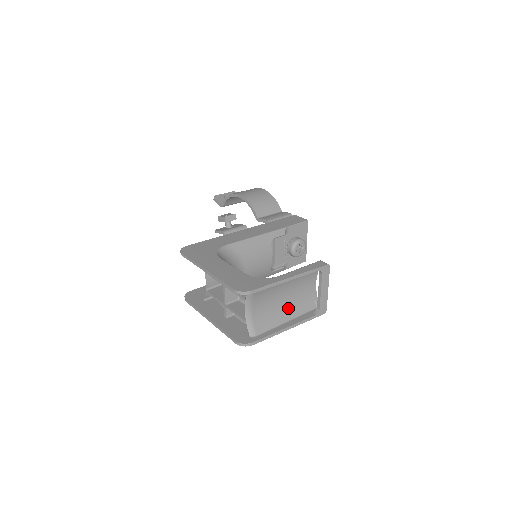
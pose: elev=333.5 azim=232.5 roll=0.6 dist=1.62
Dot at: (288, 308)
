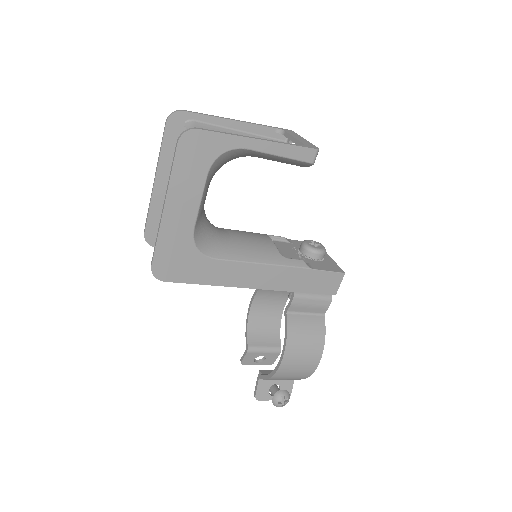
Dot at: occluded
